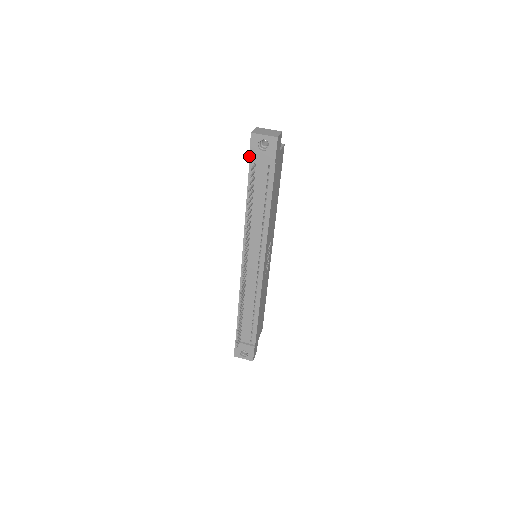
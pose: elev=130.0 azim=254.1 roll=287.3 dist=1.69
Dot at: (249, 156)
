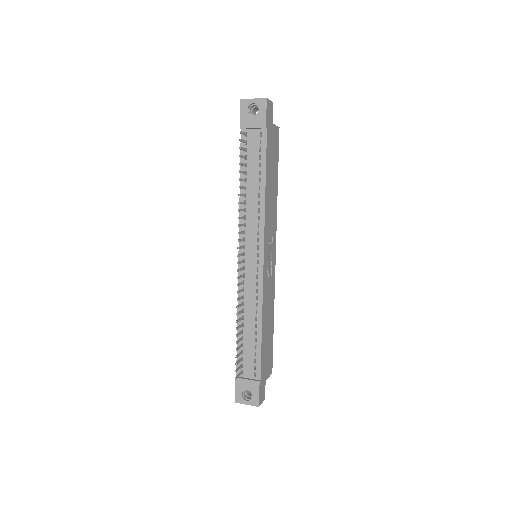
Dot at: (240, 125)
